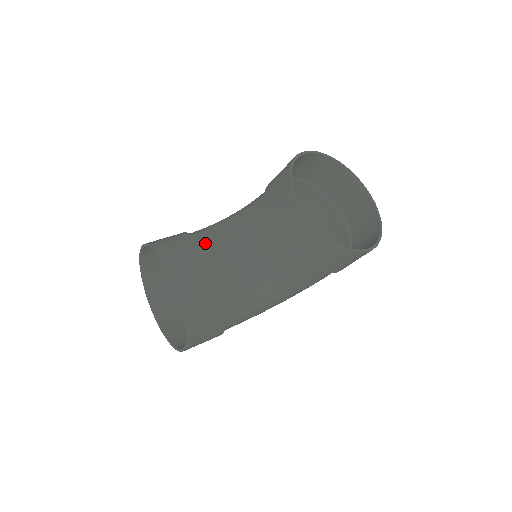
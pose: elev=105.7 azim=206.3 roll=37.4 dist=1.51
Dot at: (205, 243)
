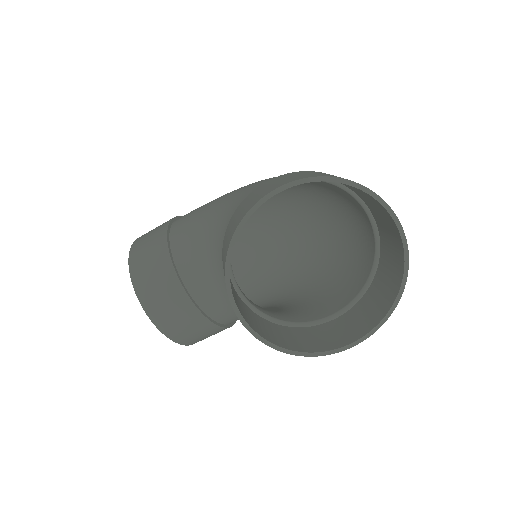
Dot at: (182, 268)
